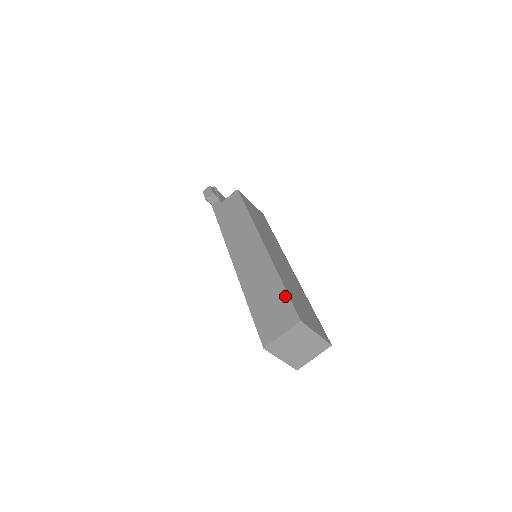
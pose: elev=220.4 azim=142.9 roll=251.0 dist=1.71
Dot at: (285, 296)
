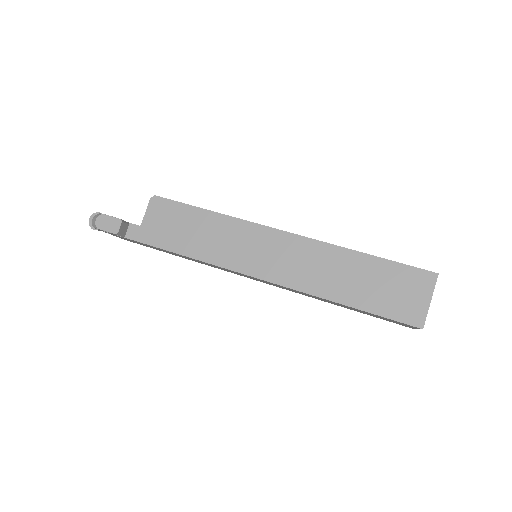
Dot at: (390, 264)
